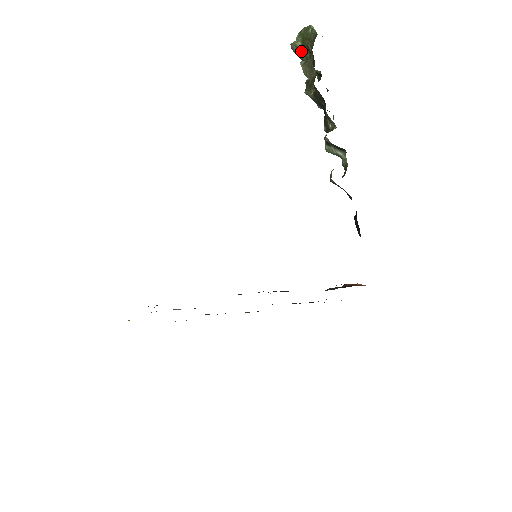
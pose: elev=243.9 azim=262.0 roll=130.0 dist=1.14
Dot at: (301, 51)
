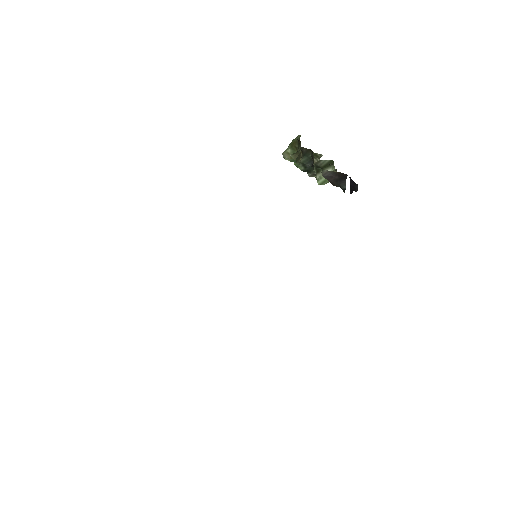
Dot at: occluded
